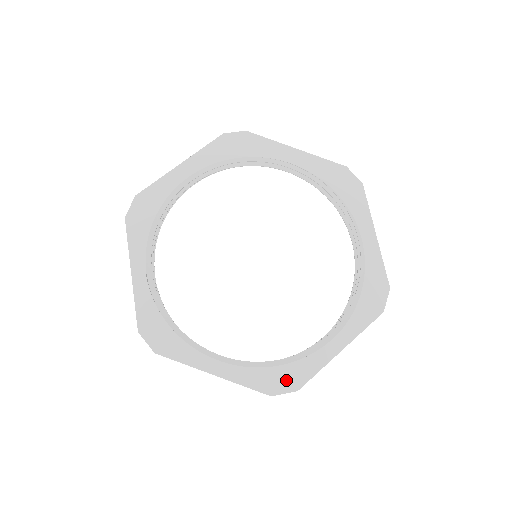
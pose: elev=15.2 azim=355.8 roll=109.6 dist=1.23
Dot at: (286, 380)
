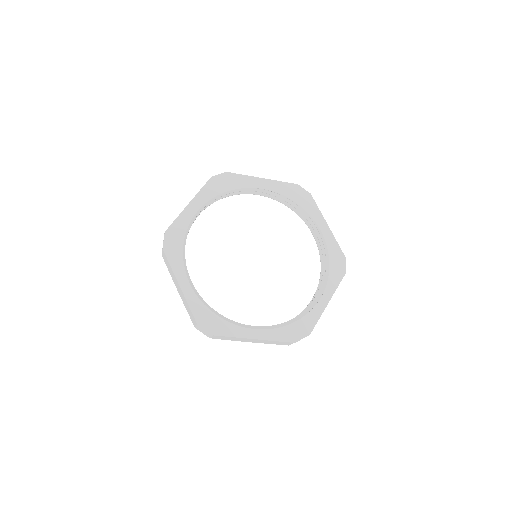
Dot at: (301, 330)
